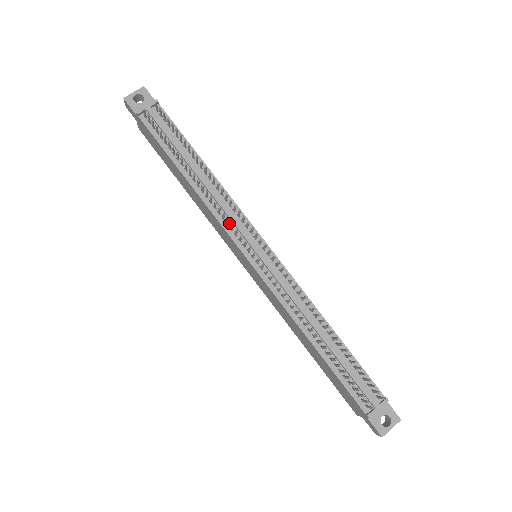
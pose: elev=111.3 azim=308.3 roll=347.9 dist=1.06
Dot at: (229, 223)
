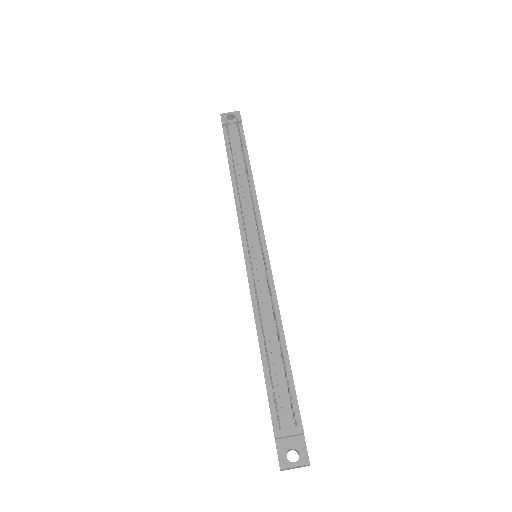
Dot at: (245, 218)
